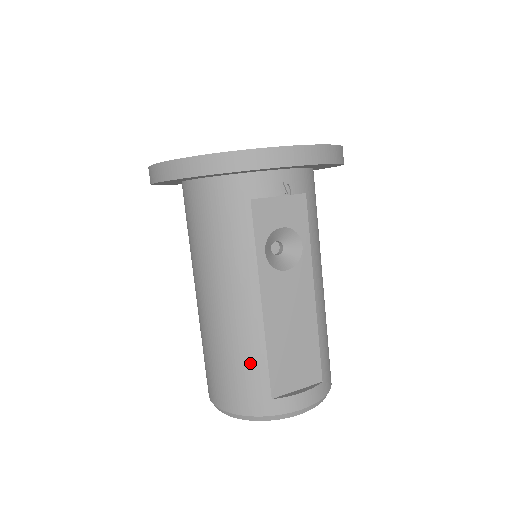
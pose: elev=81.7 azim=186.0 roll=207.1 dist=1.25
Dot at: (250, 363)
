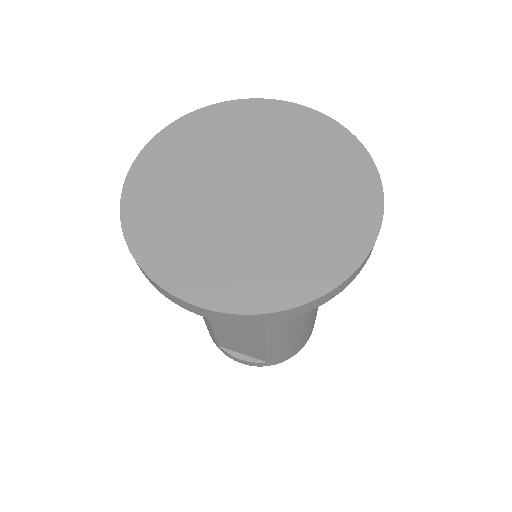
Dot at: occluded
